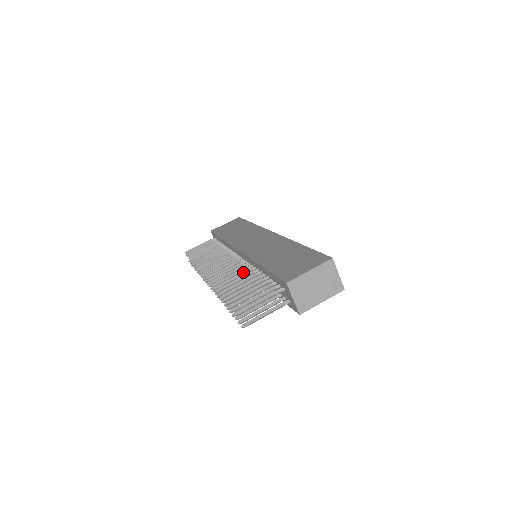
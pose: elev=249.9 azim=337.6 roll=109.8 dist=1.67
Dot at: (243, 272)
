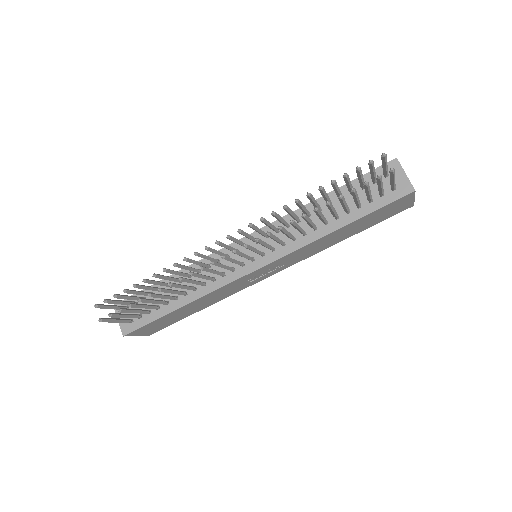
Dot at: occluded
